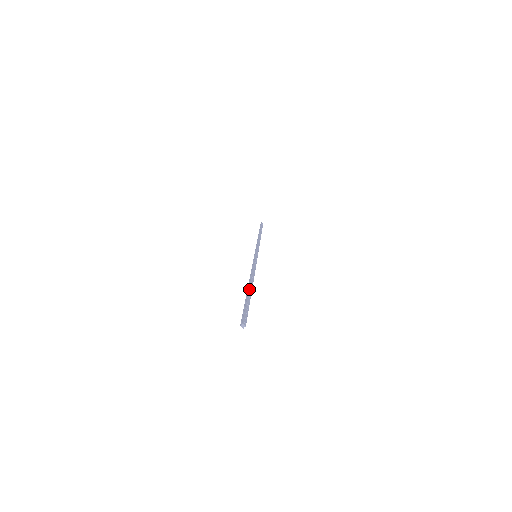
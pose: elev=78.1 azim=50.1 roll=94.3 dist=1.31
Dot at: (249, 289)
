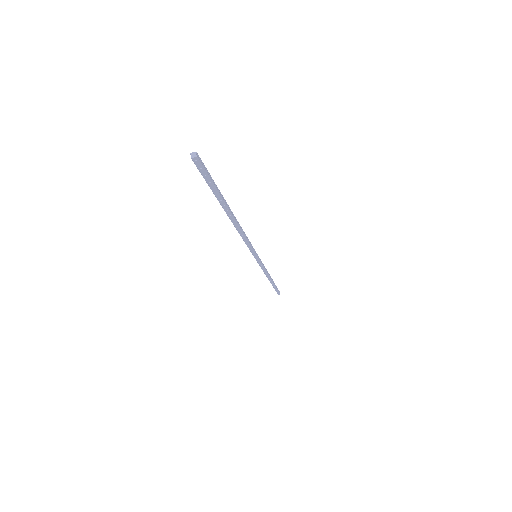
Dot at: (224, 207)
